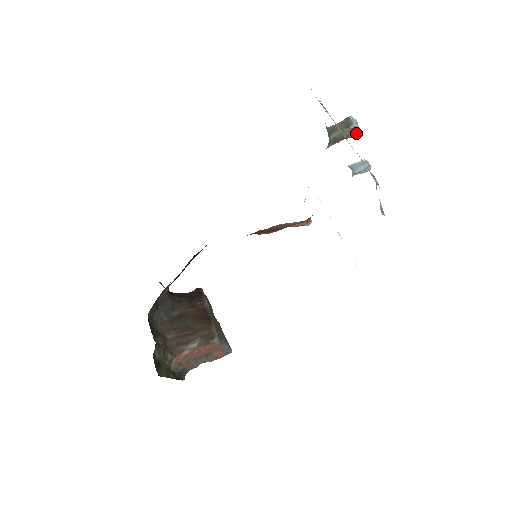
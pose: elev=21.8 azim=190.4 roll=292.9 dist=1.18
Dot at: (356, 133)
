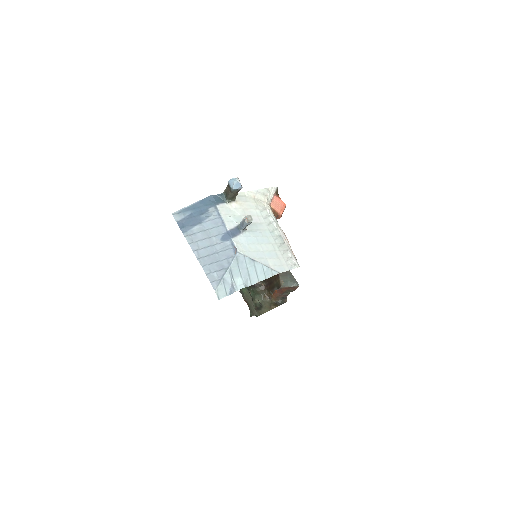
Dot at: (240, 188)
